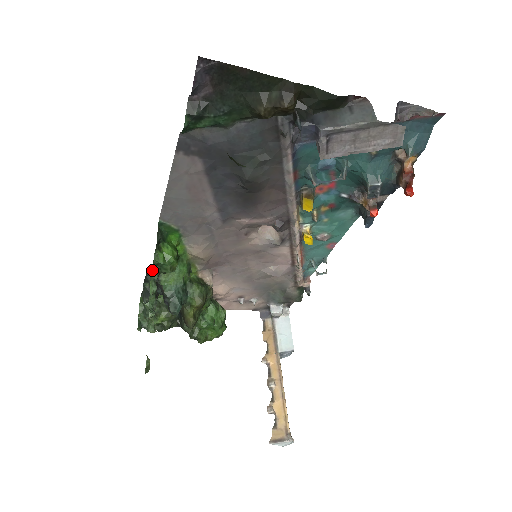
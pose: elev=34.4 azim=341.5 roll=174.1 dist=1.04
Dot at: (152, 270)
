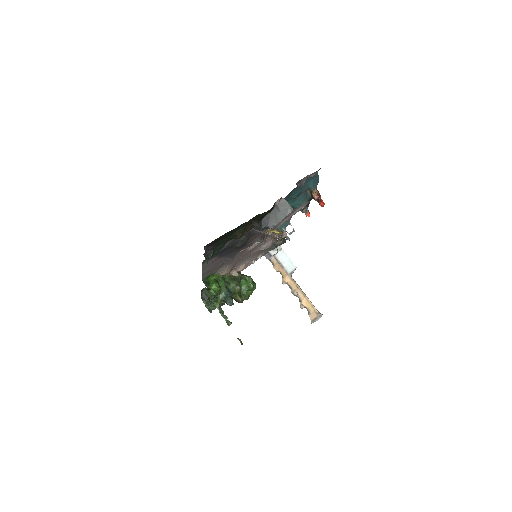
Dot at: (211, 298)
